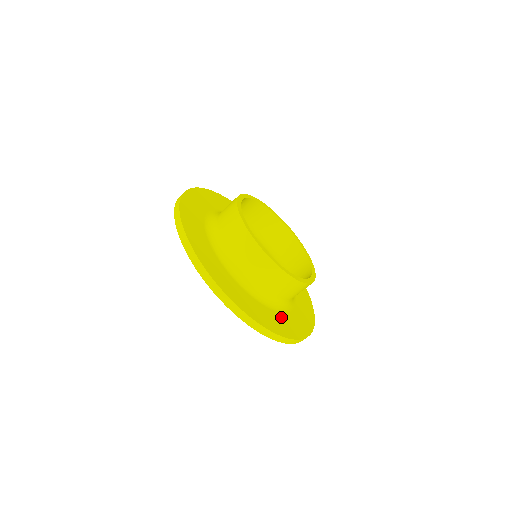
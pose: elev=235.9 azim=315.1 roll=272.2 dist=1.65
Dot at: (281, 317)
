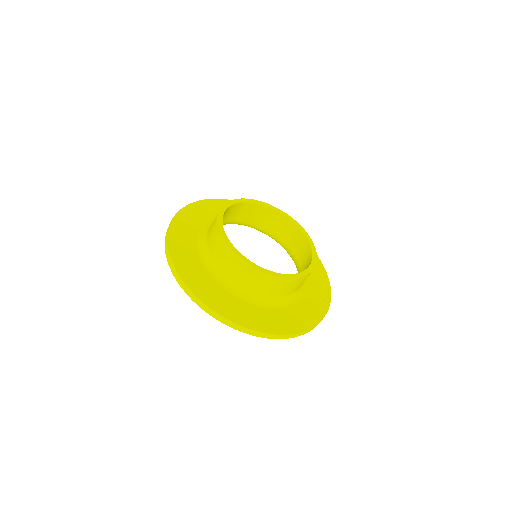
Dot at: (244, 306)
